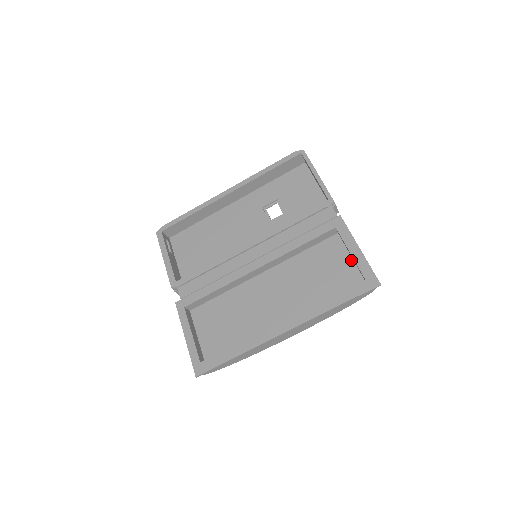
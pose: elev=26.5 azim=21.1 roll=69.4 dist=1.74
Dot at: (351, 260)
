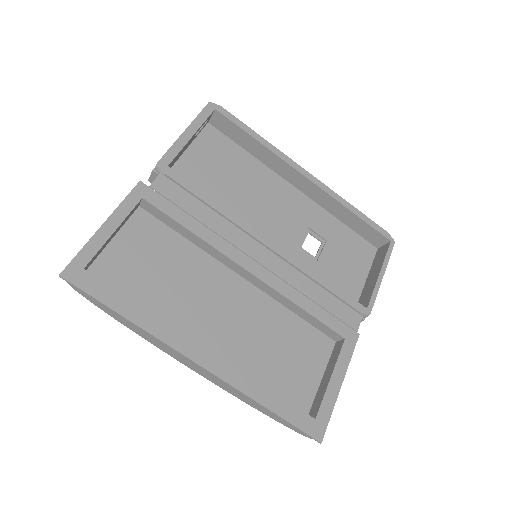
Dot at: (319, 380)
